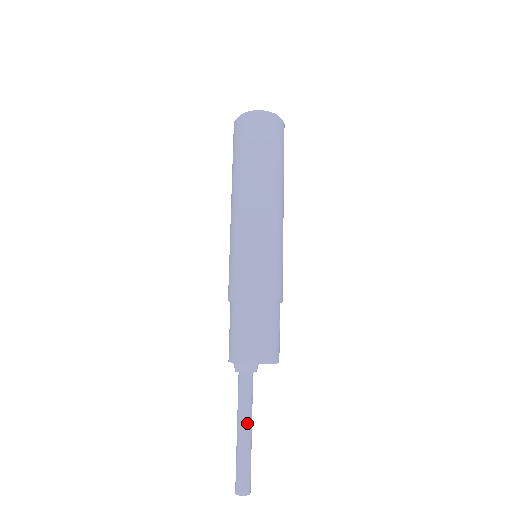
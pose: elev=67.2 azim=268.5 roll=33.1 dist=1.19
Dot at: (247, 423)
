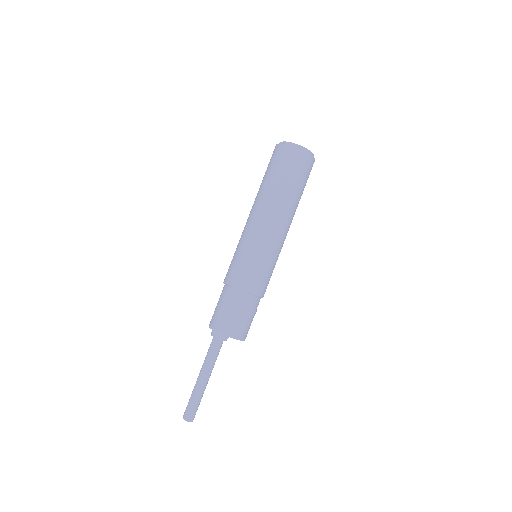
Dot at: (206, 374)
